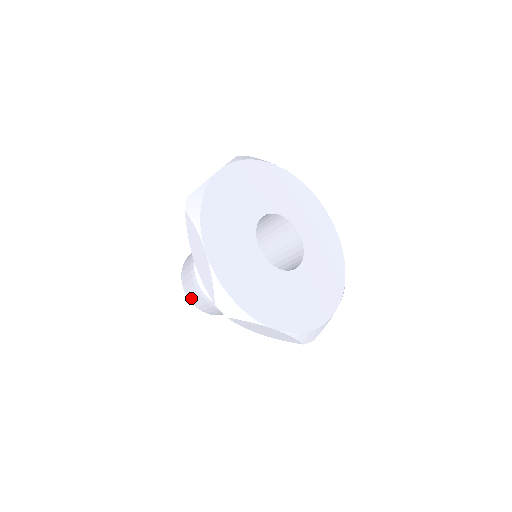
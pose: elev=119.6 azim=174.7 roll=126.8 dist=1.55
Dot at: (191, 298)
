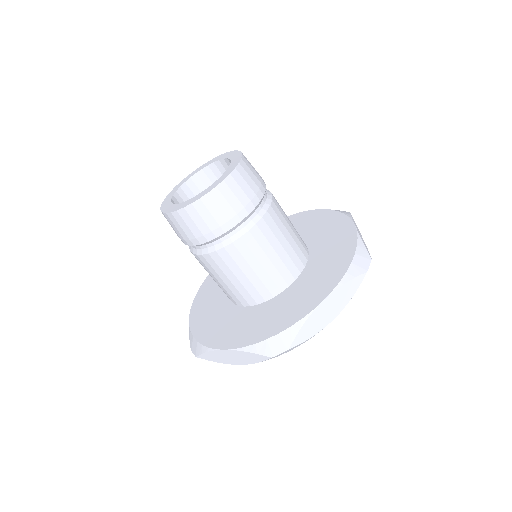
Dot at: (169, 219)
